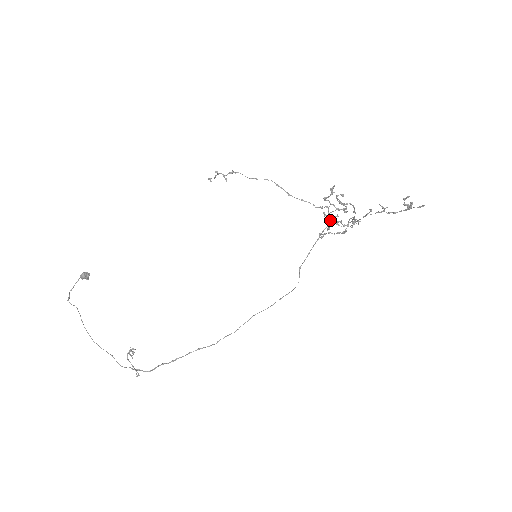
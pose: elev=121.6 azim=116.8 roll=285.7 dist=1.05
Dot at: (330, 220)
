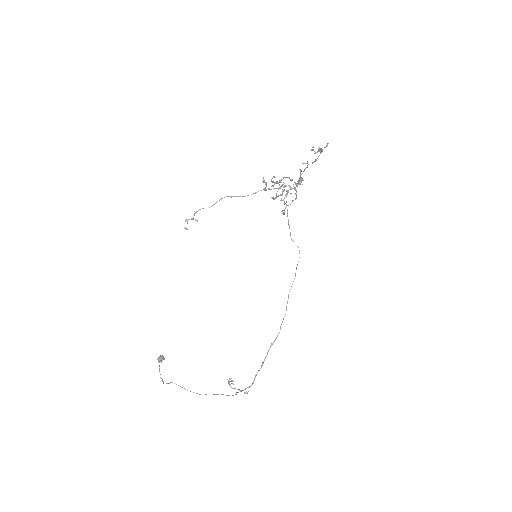
Dot at: occluded
